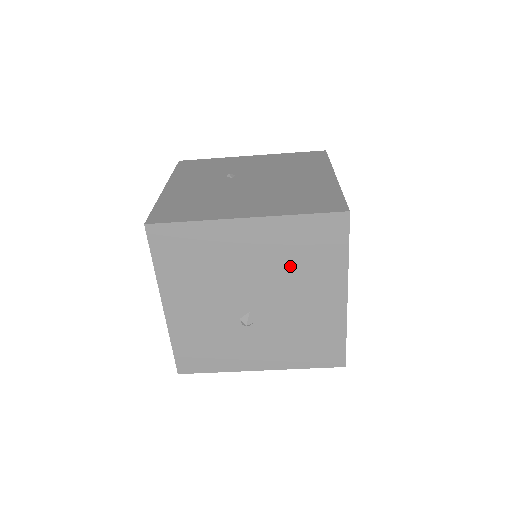
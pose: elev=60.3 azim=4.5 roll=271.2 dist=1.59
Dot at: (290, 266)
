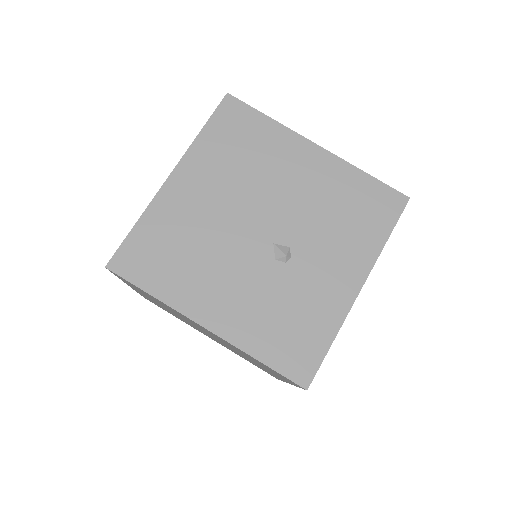
Dot at: (247, 172)
